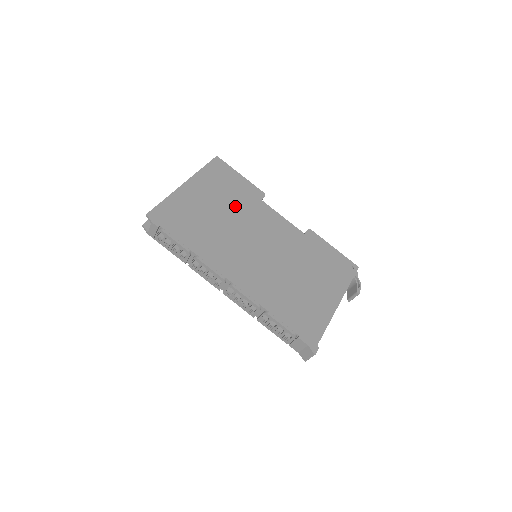
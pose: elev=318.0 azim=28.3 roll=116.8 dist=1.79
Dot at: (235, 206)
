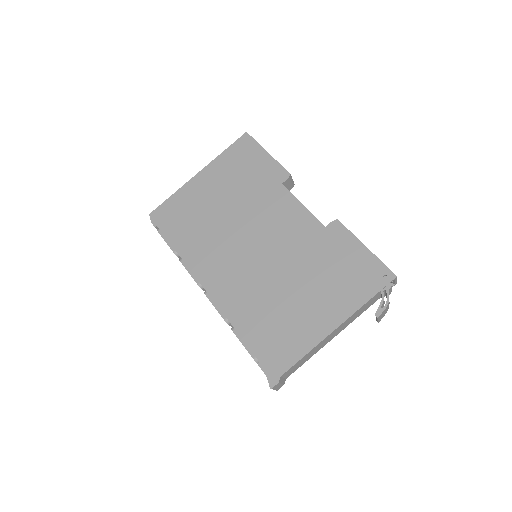
Dot at: (244, 196)
